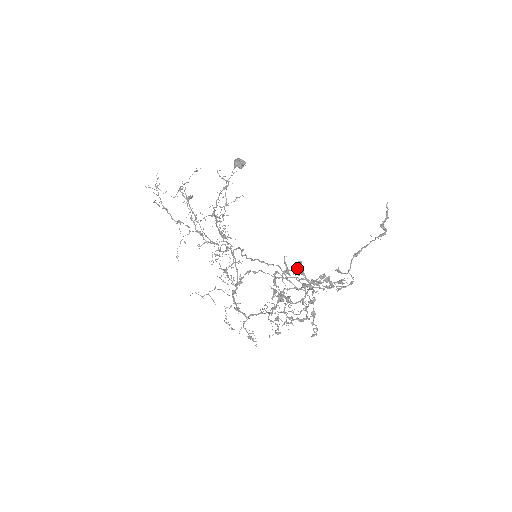
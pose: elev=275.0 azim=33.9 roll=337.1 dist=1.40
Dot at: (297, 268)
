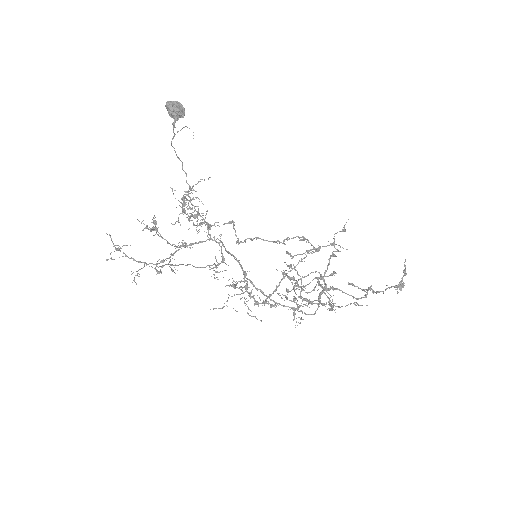
Dot at: occluded
